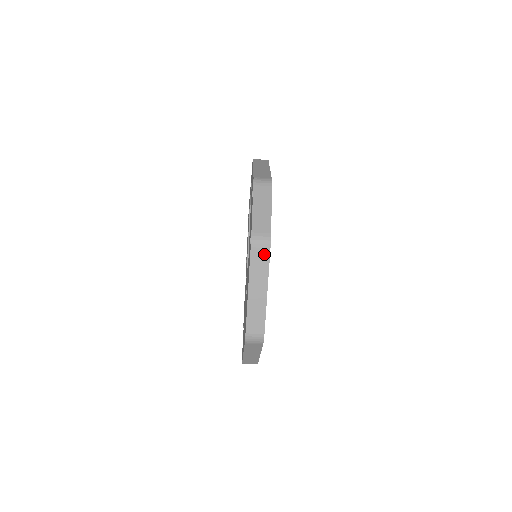
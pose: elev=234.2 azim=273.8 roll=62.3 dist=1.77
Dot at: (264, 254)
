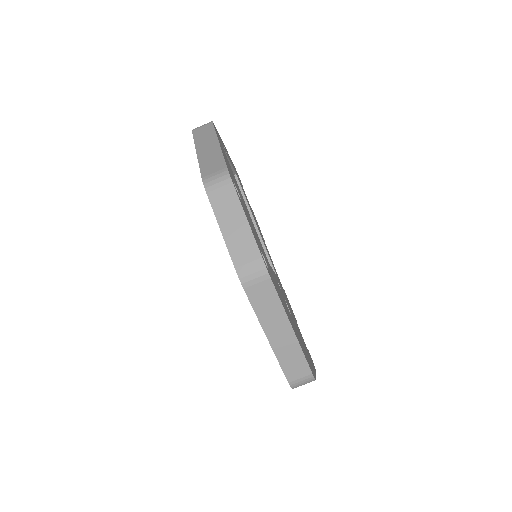
Dot at: (266, 288)
